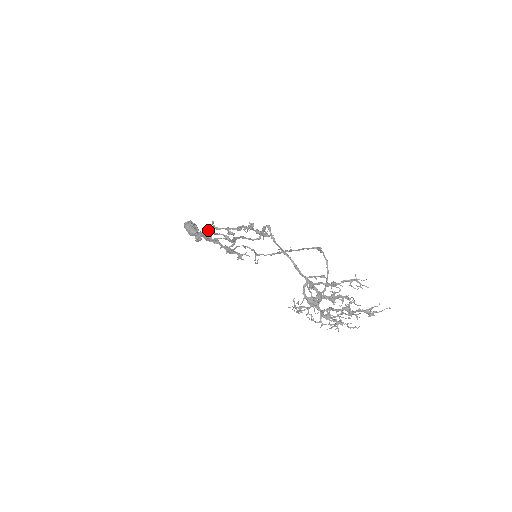
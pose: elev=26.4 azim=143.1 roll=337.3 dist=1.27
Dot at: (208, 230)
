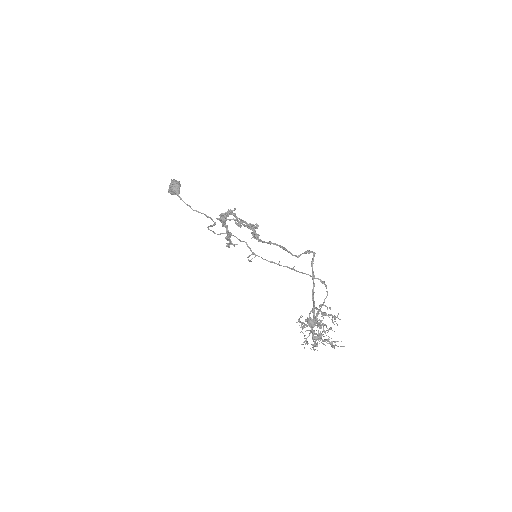
Dot at: (229, 214)
